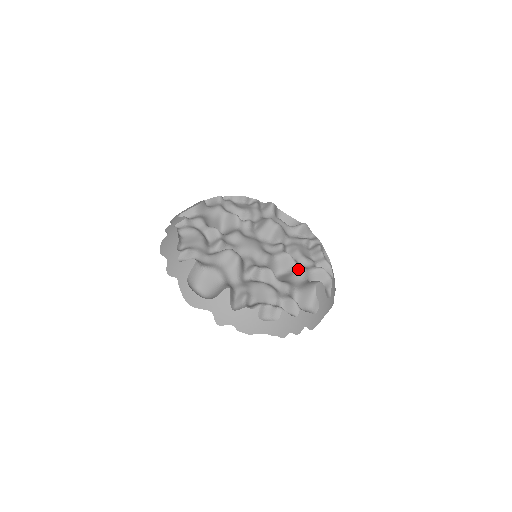
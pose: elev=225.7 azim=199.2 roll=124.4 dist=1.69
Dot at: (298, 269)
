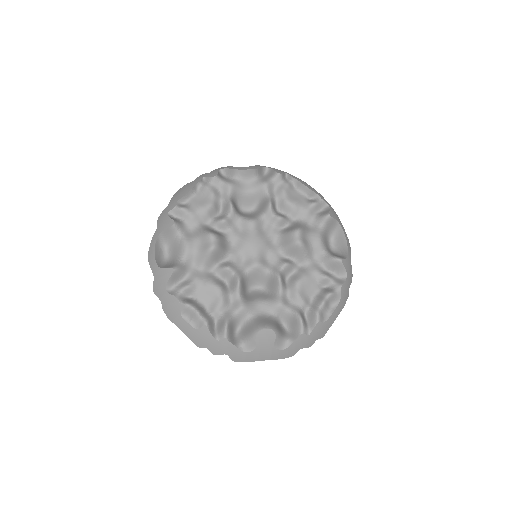
Dot at: (276, 299)
